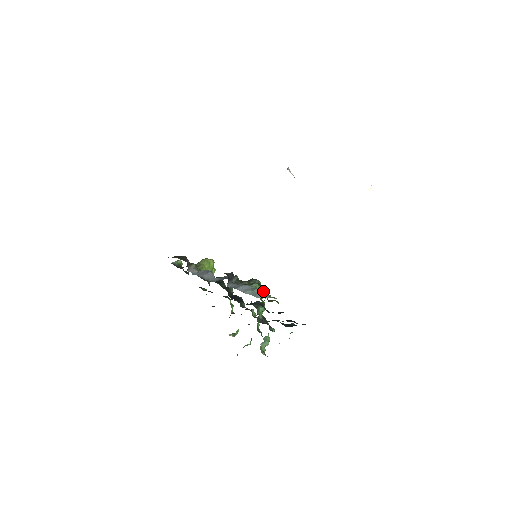
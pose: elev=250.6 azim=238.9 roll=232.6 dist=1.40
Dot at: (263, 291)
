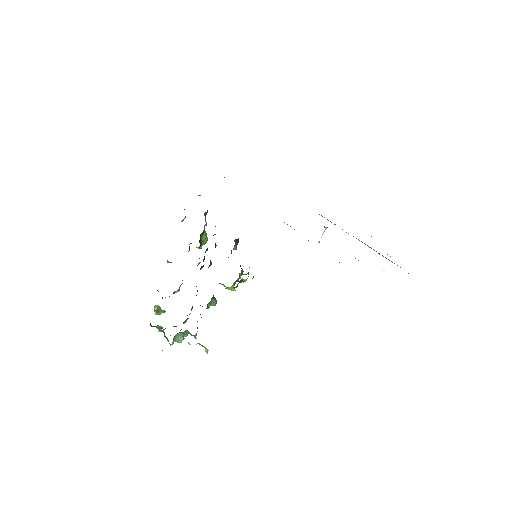
Dot at: occluded
